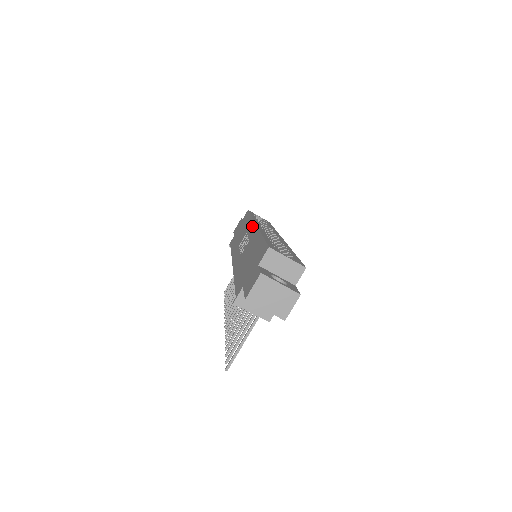
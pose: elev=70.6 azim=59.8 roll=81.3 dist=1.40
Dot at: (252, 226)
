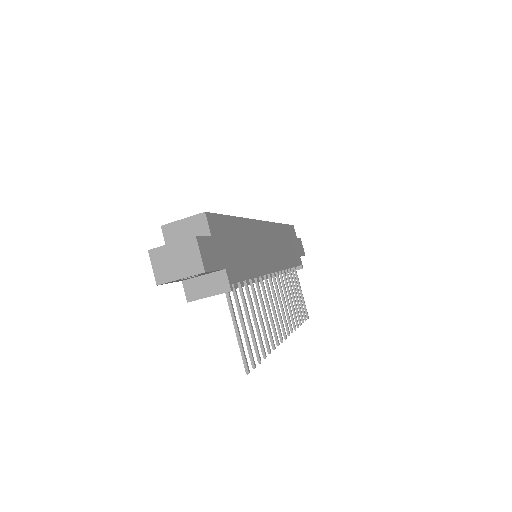
Dot at: occluded
